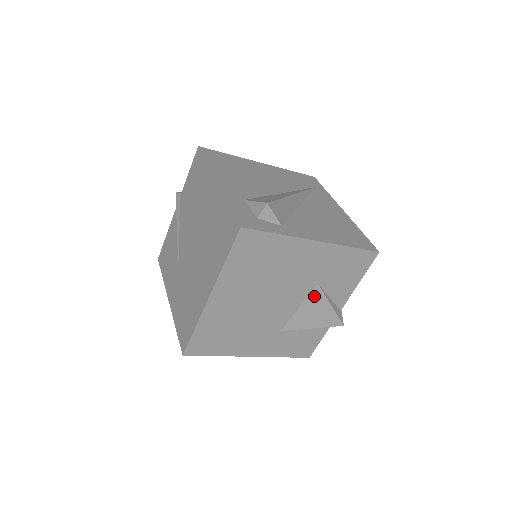
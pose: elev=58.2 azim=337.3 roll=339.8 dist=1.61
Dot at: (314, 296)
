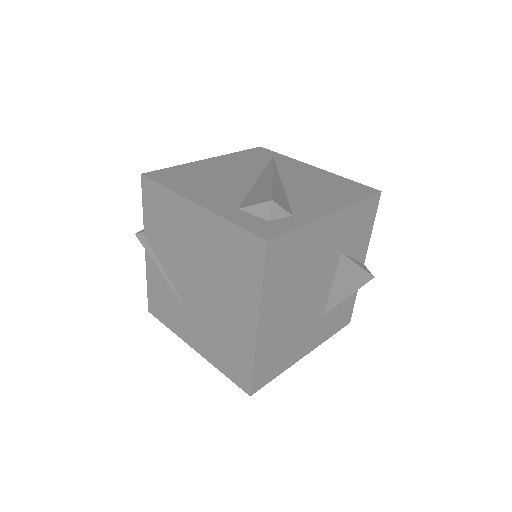
Dot at: (342, 266)
